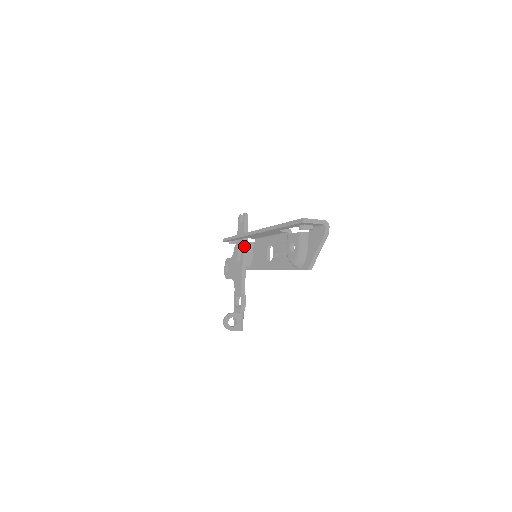
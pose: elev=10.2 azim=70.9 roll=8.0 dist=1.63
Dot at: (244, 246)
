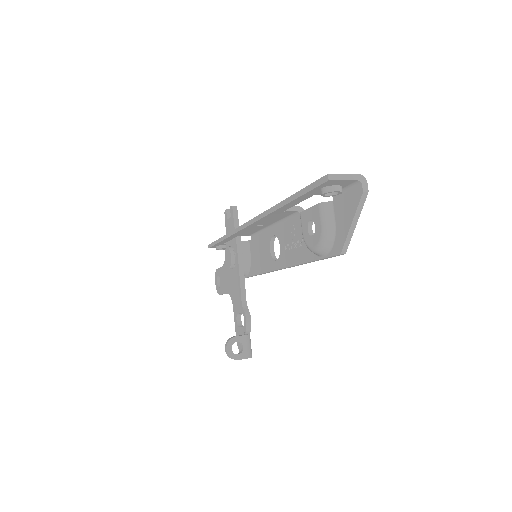
Dot at: (237, 247)
